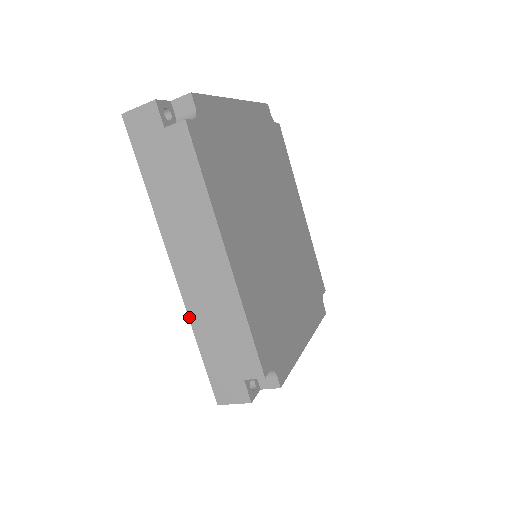
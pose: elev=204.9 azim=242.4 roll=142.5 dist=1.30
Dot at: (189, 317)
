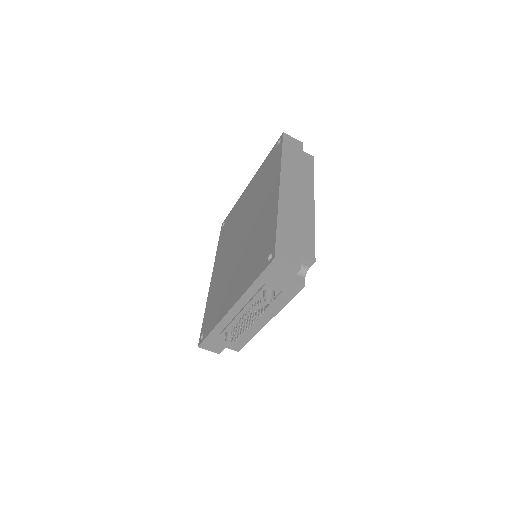
Dot at: (278, 208)
